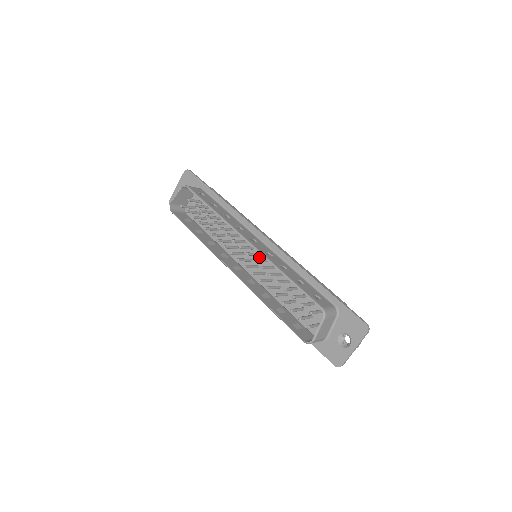
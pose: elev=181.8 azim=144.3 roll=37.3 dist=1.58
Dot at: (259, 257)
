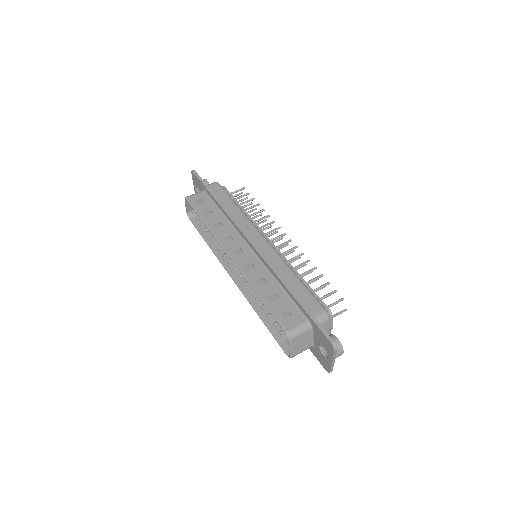
Dot at: occluded
